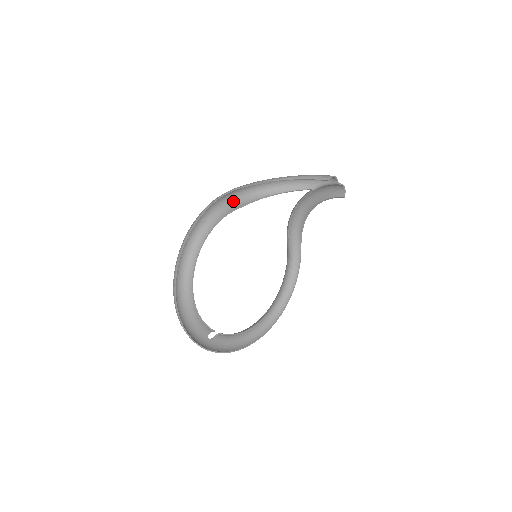
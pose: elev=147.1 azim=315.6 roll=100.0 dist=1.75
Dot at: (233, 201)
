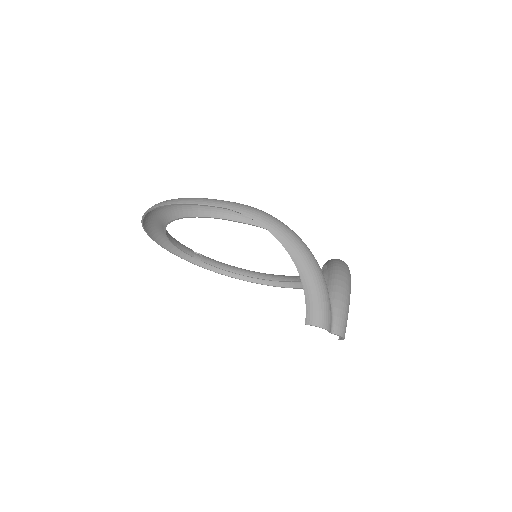
Dot at: occluded
